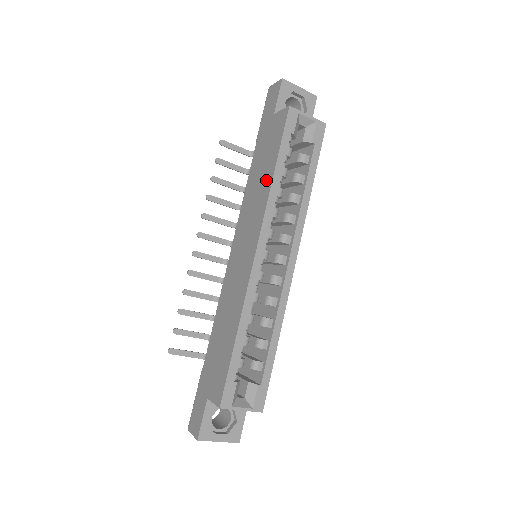
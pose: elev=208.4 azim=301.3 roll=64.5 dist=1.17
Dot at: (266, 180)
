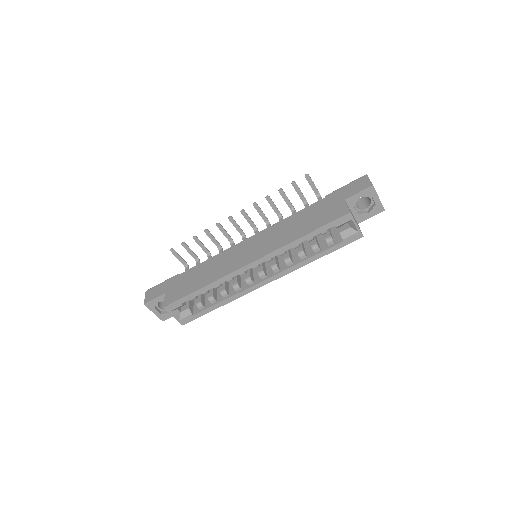
Dot at: (296, 233)
